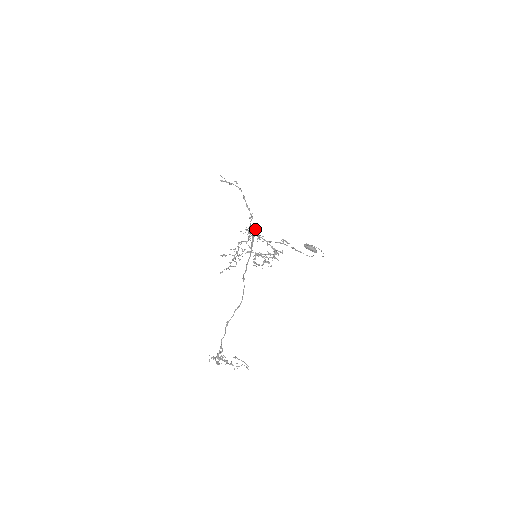
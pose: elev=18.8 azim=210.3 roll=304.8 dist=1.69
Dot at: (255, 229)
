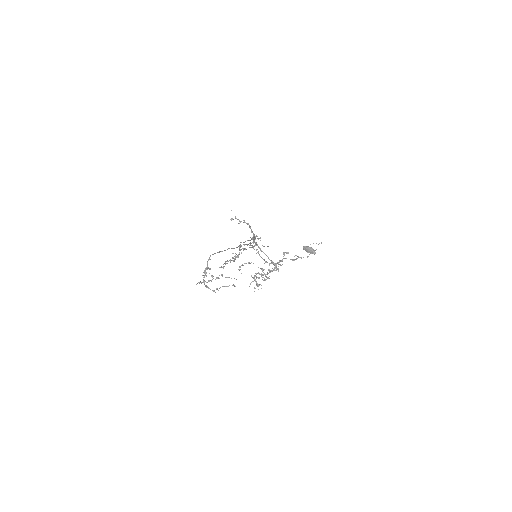
Dot at: (257, 244)
